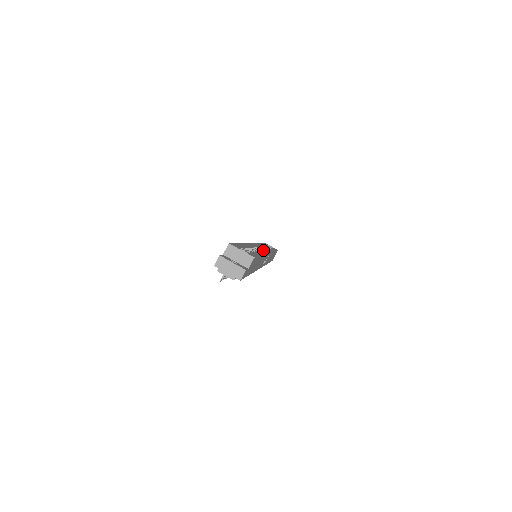
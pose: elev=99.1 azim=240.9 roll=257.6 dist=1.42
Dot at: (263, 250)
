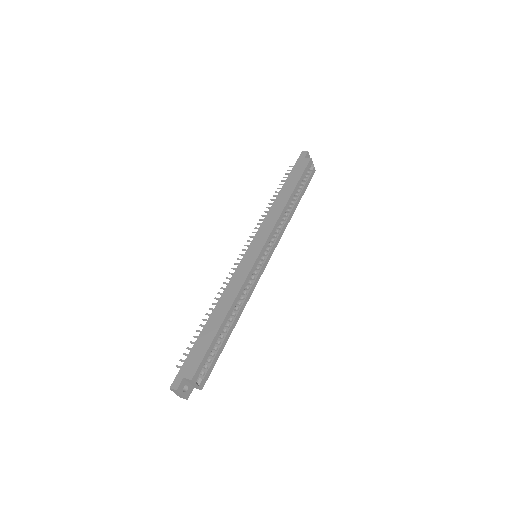
Dot at: (256, 279)
